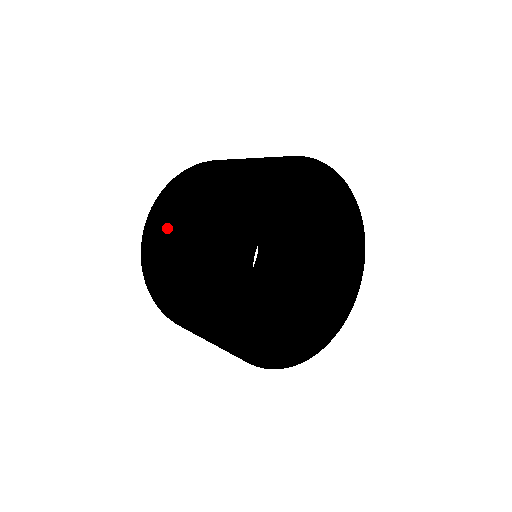
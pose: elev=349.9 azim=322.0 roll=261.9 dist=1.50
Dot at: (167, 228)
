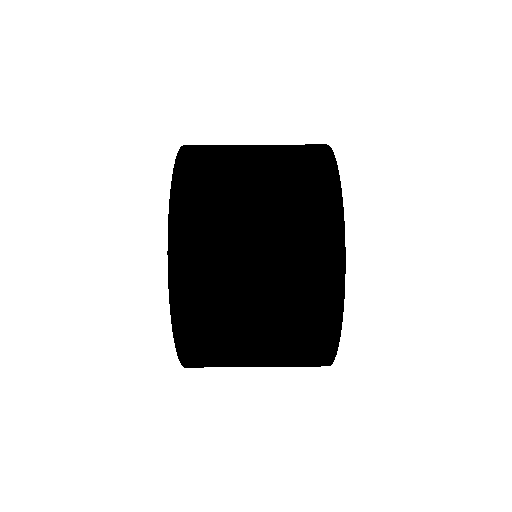
Dot at: (238, 292)
